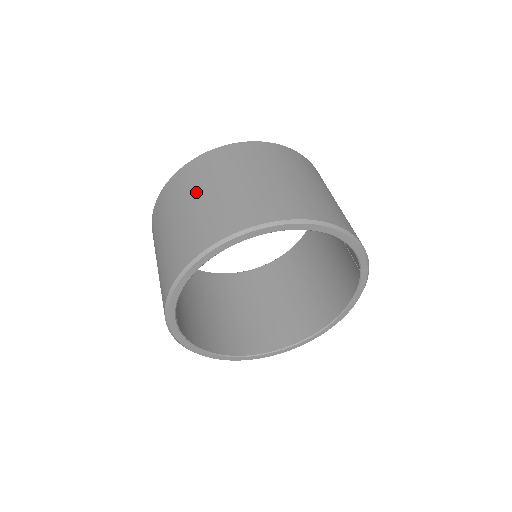
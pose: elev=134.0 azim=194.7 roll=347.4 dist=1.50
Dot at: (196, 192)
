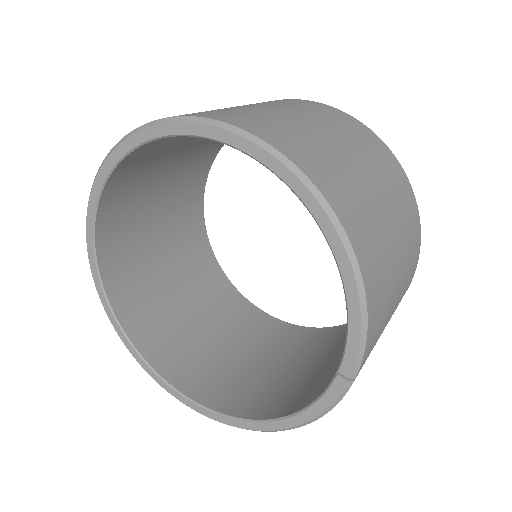
Dot at: (255, 104)
